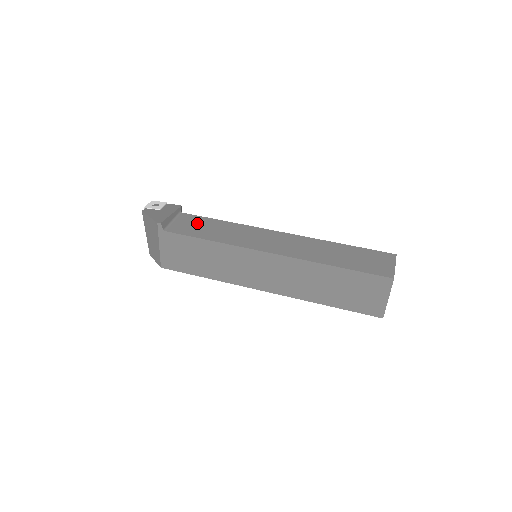
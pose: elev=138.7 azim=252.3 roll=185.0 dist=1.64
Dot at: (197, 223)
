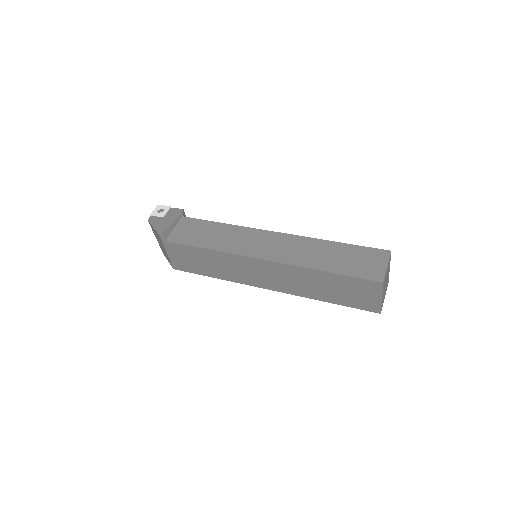
Dot at: (197, 229)
